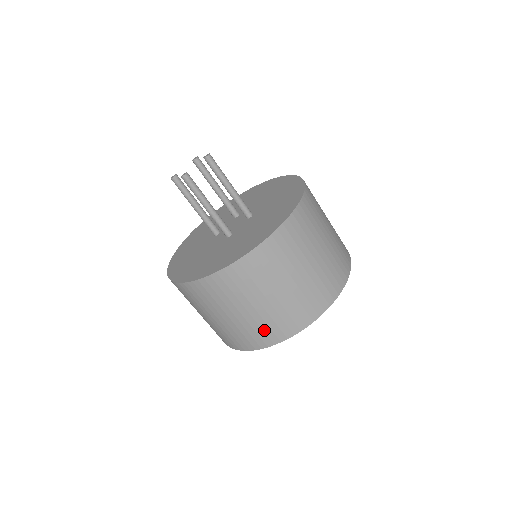
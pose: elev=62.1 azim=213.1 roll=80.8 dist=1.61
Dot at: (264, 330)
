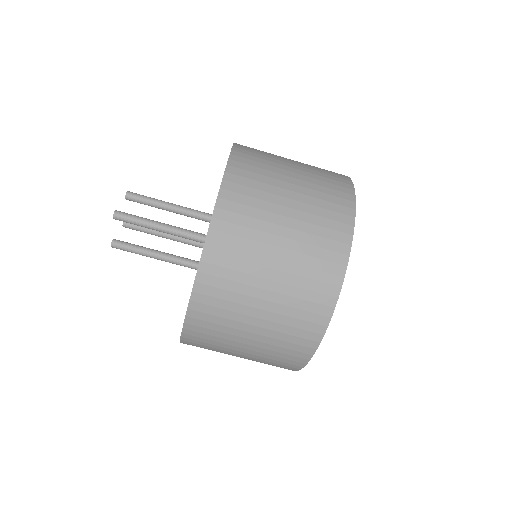
Dot at: occluded
